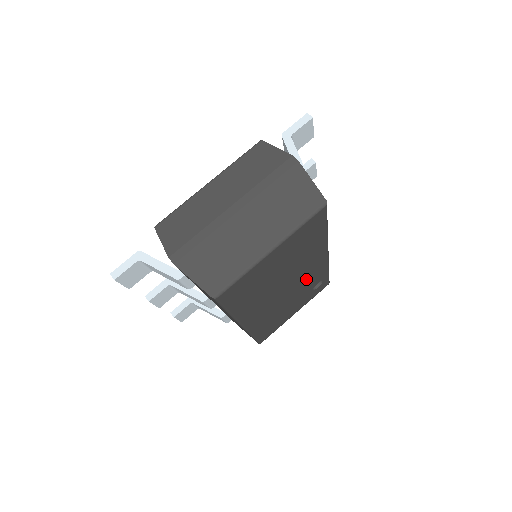
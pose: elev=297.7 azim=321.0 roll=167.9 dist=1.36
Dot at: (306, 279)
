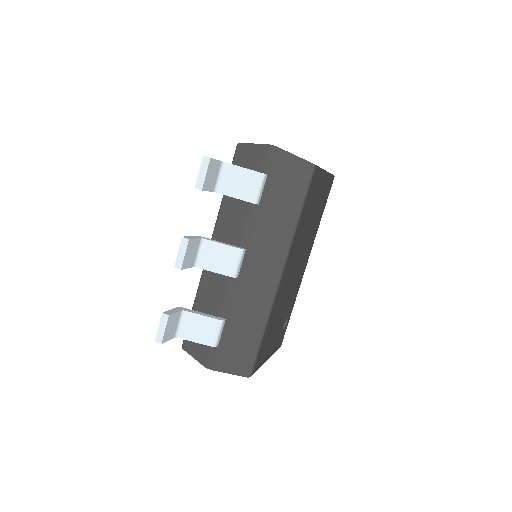
Dot at: (295, 284)
